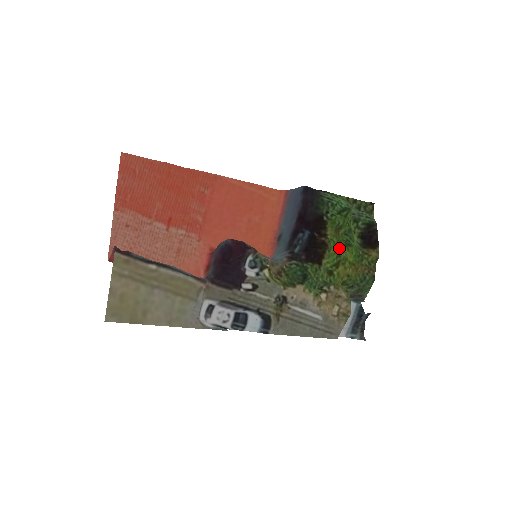
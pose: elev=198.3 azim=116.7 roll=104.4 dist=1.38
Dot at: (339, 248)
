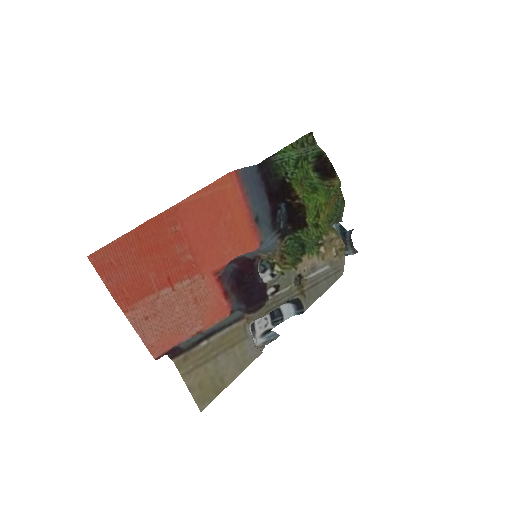
Dot at: (312, 200)
